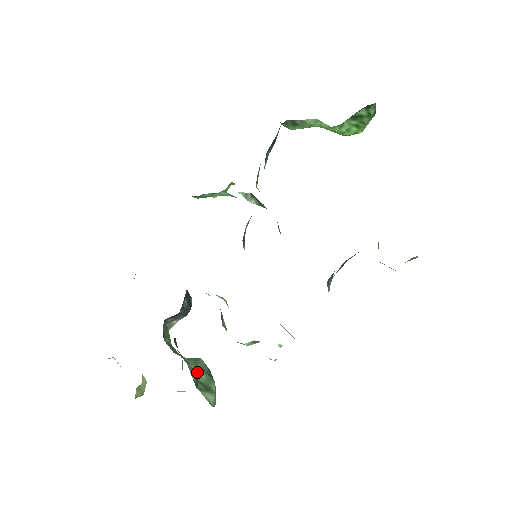
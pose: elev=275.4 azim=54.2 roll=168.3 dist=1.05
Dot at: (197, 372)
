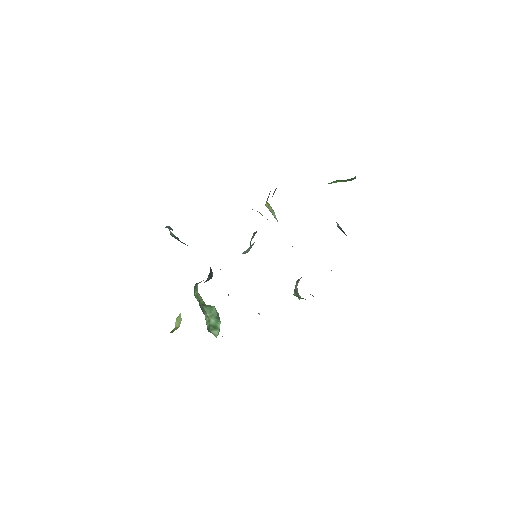
Dot at: (210, 319)
